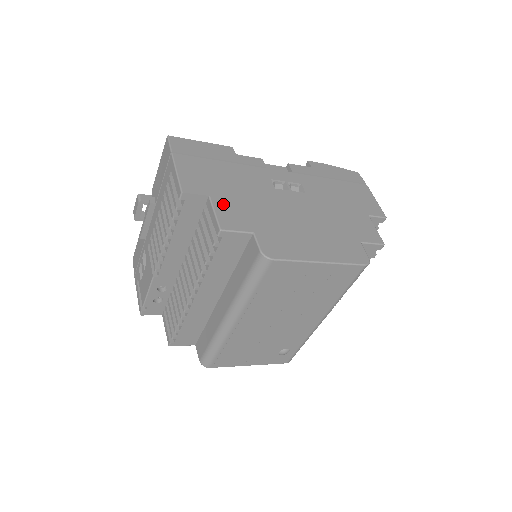
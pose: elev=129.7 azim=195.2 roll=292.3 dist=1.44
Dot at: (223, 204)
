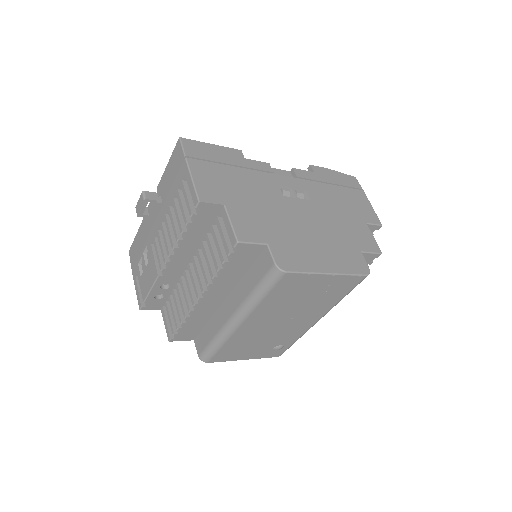
Dot at: (238, 214)
